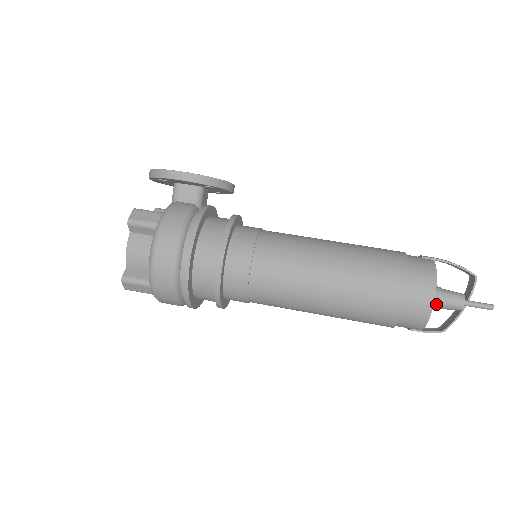
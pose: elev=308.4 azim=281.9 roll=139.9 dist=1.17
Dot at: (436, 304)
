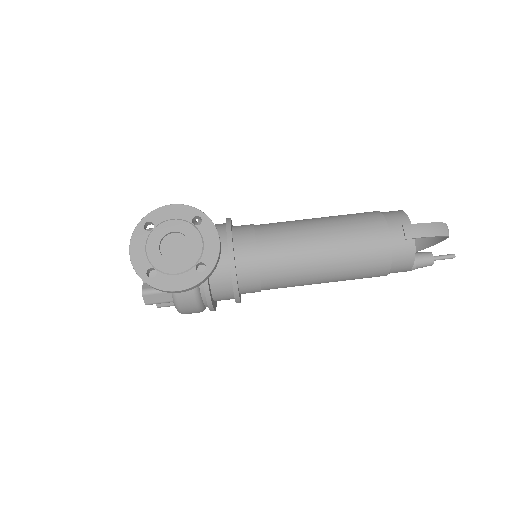
Dot at: (410, 270)
